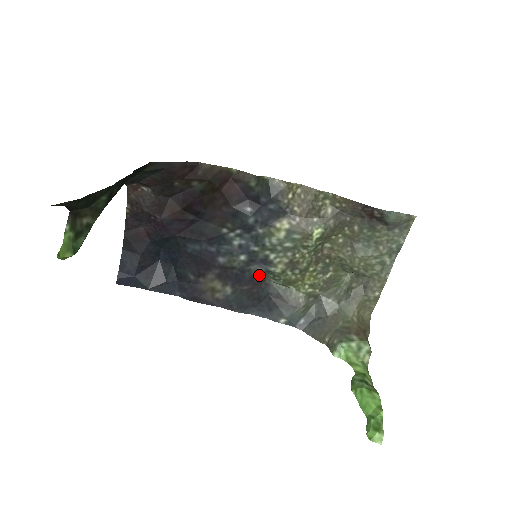
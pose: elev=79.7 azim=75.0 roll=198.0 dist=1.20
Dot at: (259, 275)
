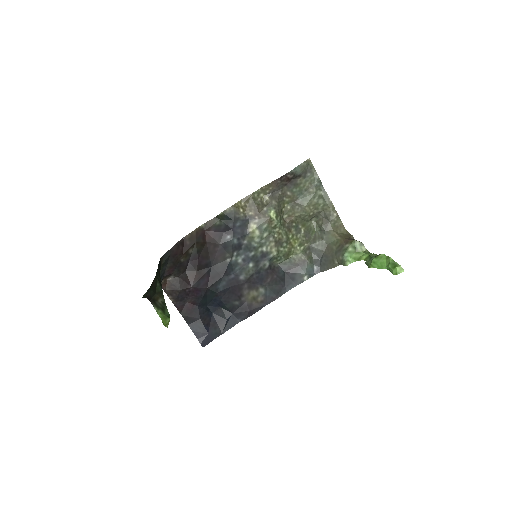
Dot at: (268, 266)
